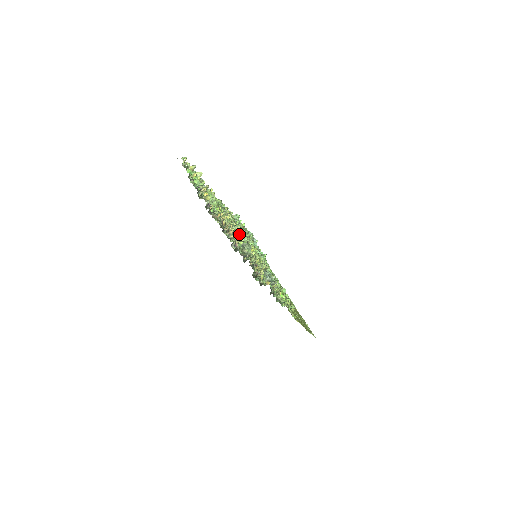
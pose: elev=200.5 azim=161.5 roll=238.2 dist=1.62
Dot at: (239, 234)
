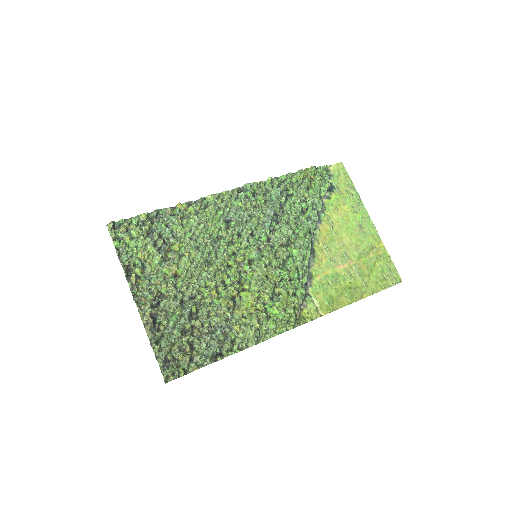
Dot at: (197, 276)
